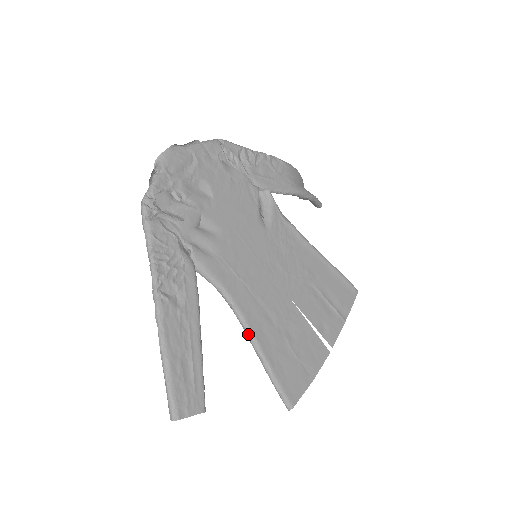
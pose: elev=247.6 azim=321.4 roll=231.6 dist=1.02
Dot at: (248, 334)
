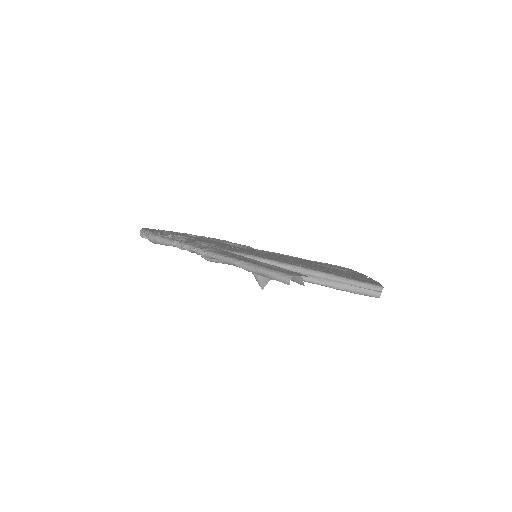
Dot at: (295, 268)
